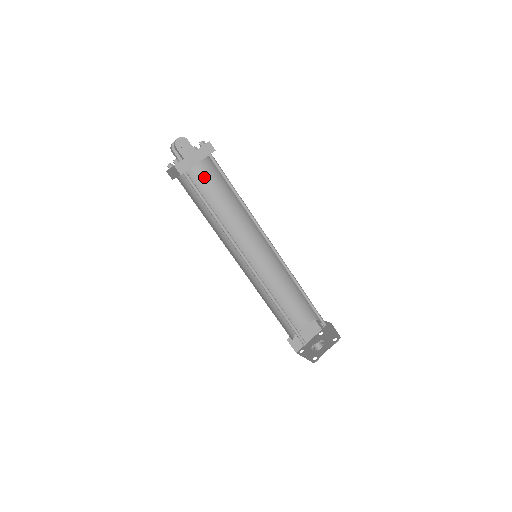
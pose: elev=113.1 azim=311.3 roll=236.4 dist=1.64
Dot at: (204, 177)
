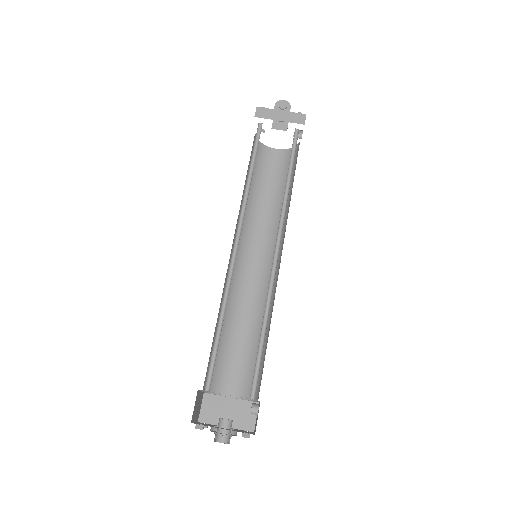
Dot at: (282, 164)
